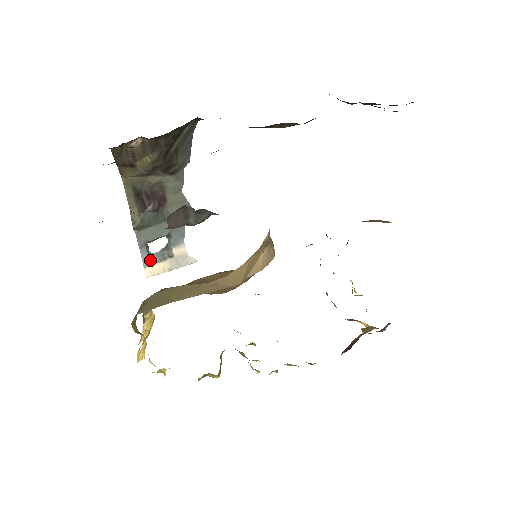
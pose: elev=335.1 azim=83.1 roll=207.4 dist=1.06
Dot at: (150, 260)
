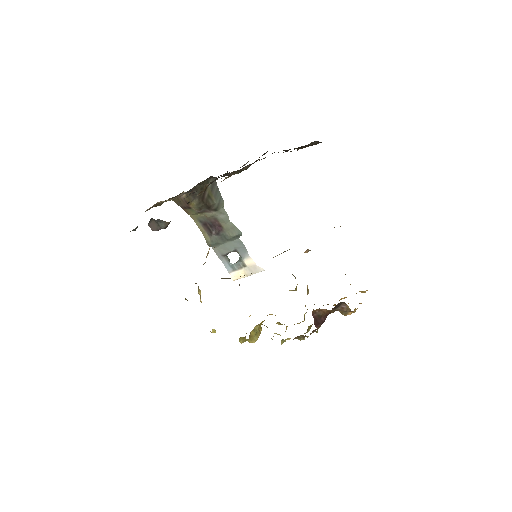
Dot at: (232, 268)
